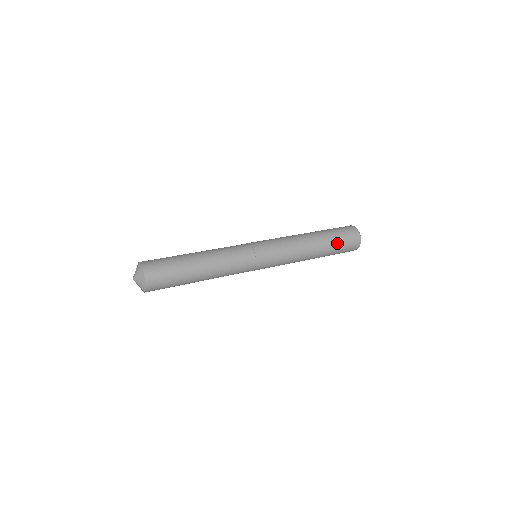
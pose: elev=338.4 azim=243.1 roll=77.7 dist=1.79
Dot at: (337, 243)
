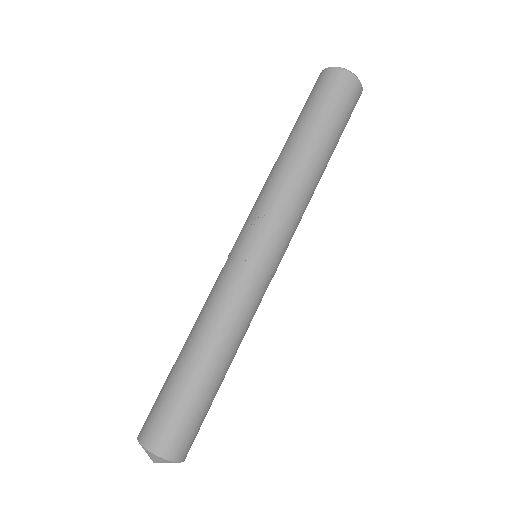
Dot at: occluded
